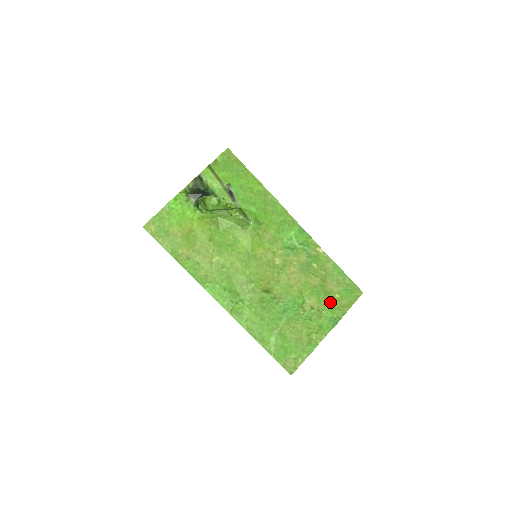
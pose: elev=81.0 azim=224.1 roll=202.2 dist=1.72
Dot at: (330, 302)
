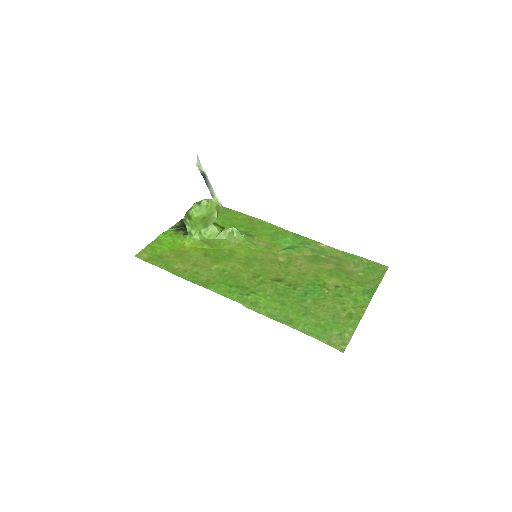
Dot at: (355, 279)
